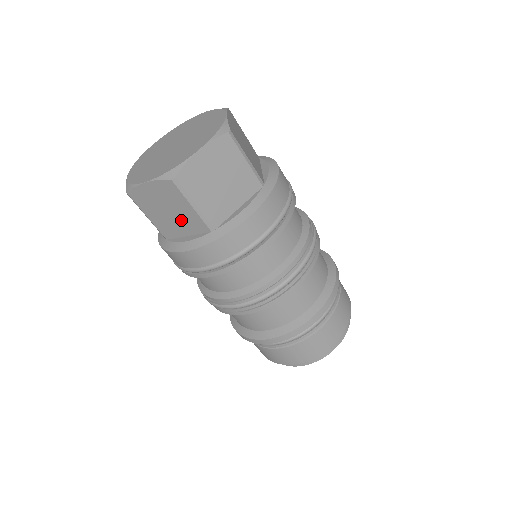
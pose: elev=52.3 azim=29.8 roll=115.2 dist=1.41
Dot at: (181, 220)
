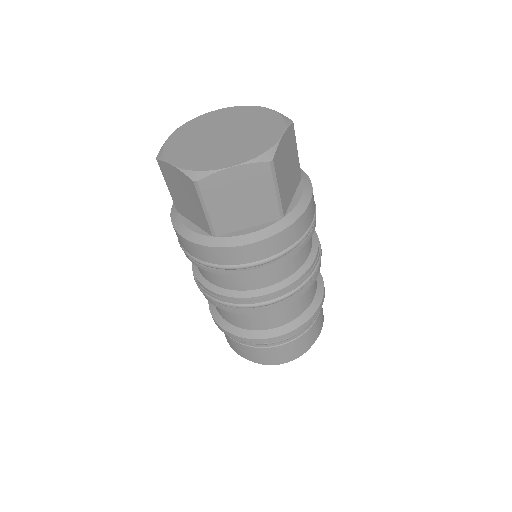
Dot at: (192, 210)
